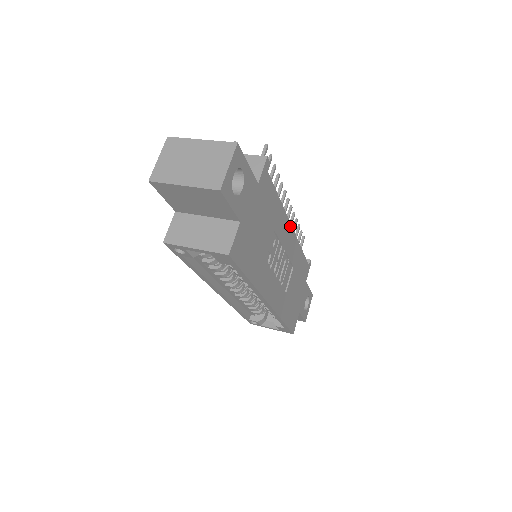
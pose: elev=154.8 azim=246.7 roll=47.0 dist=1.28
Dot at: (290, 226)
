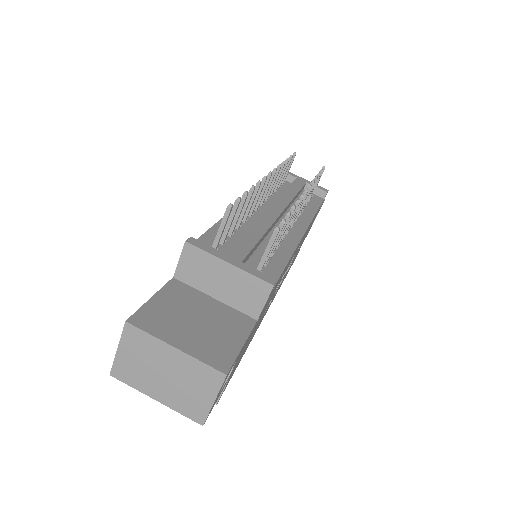
Dot at: (302, 237)
